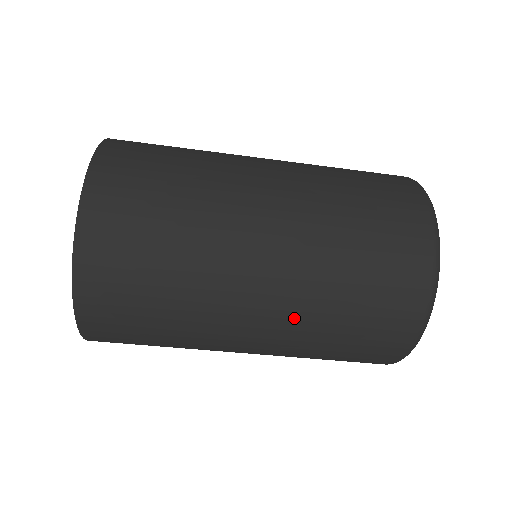
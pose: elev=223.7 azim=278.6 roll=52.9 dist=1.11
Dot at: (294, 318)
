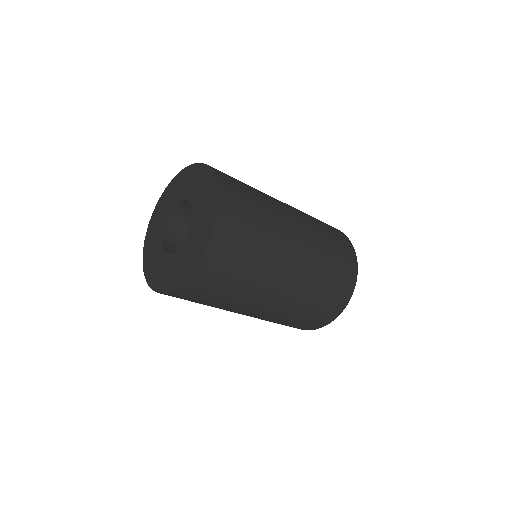
Dot at: (307, 276)
